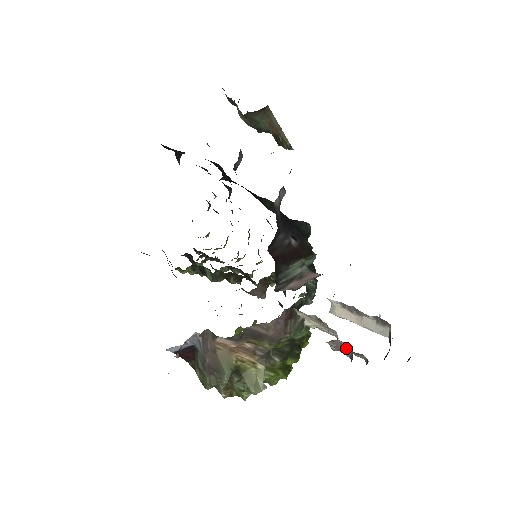
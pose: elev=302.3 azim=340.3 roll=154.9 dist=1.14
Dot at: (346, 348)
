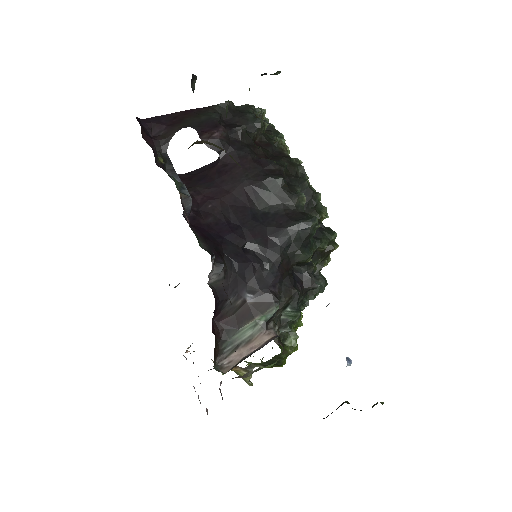
Dot at: occluded
